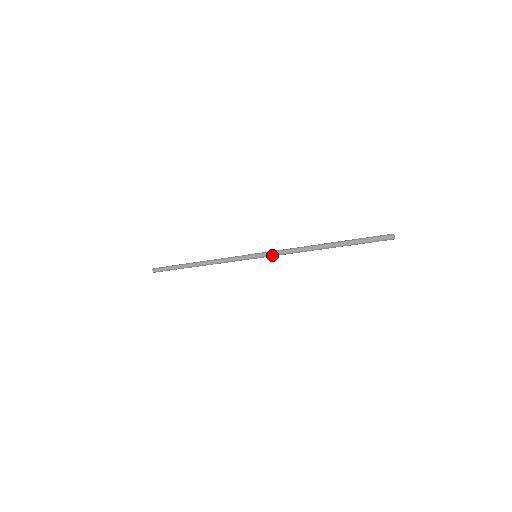
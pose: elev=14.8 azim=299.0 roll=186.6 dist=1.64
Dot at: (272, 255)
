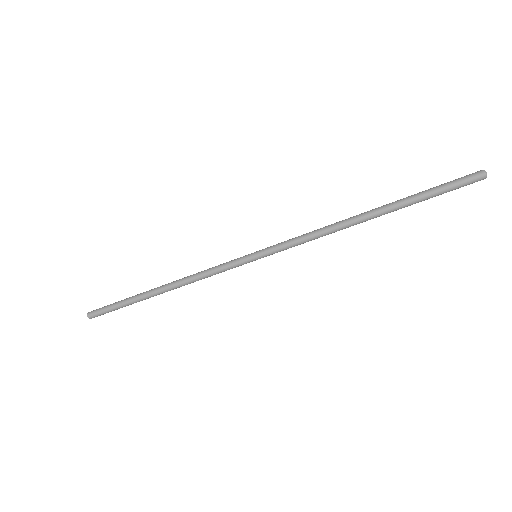
Dot at: (284, 249)
